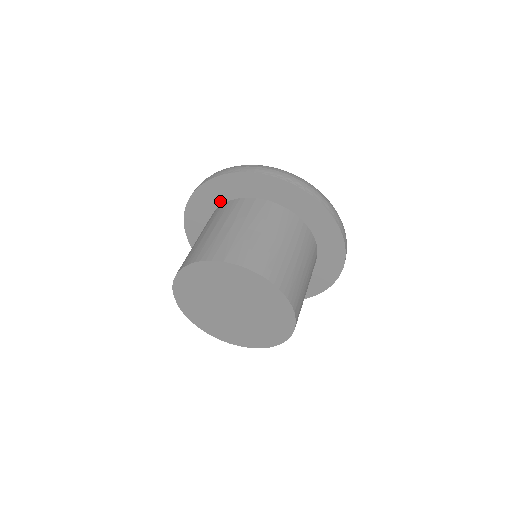
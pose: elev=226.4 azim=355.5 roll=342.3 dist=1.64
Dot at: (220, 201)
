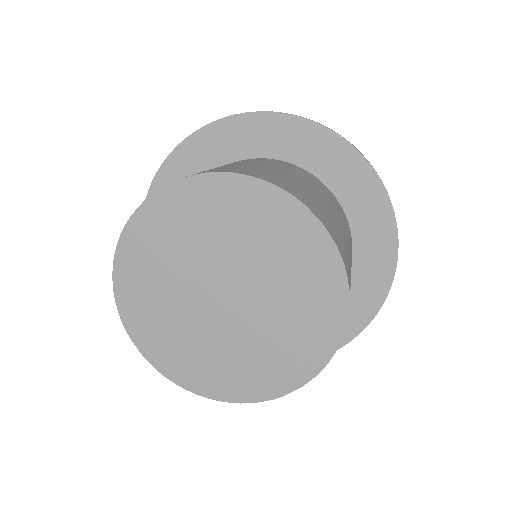
Dot at: (283, 154)
